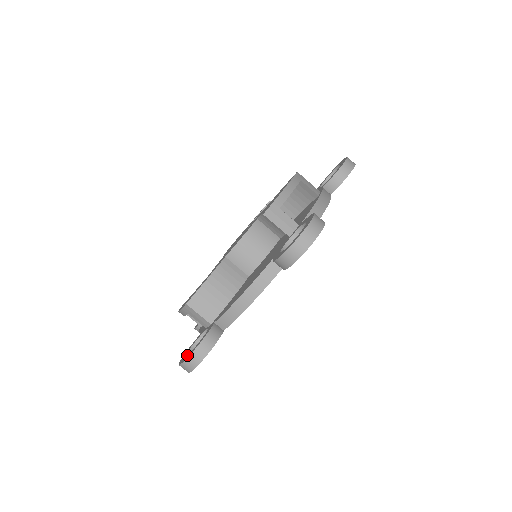
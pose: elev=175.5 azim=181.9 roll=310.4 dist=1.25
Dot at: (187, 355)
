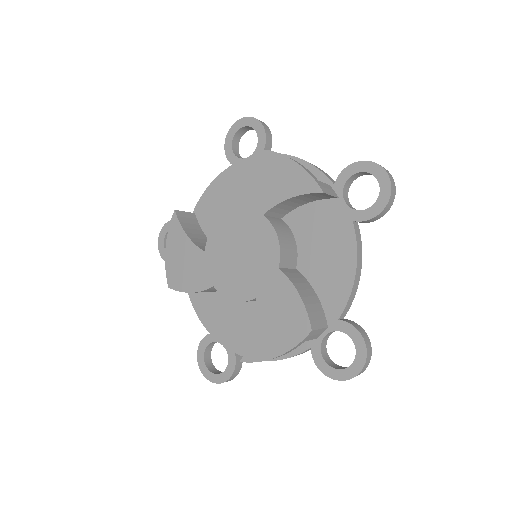
Dot at: (354, 362)
